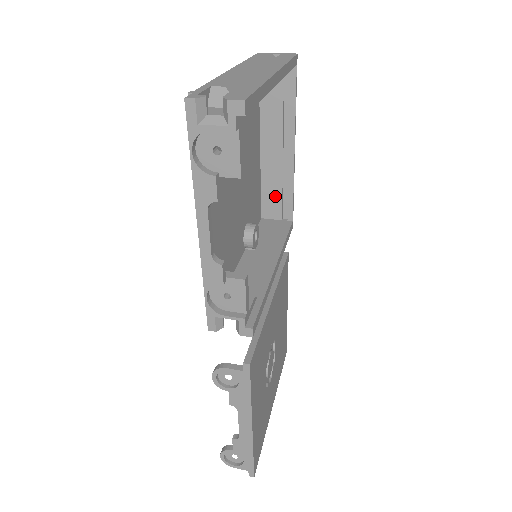
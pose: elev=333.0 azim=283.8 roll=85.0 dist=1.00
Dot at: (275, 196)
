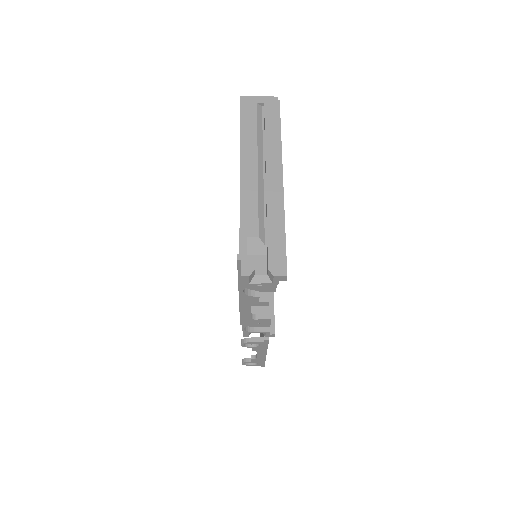
Dot at: occluded
